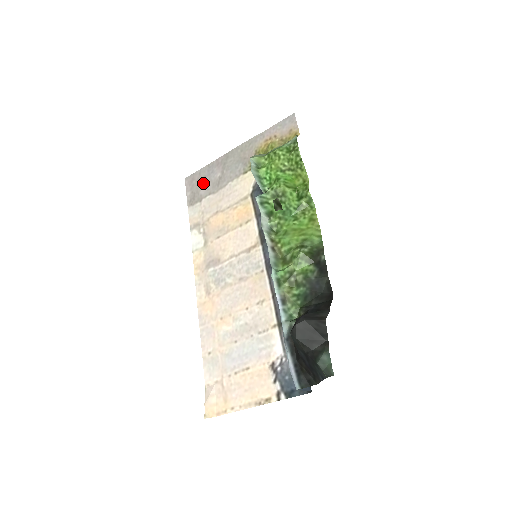
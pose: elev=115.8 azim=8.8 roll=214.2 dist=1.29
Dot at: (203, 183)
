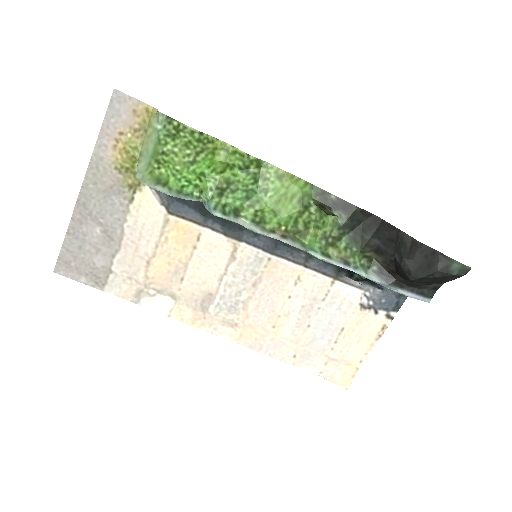
Dot at: (88, 255)
